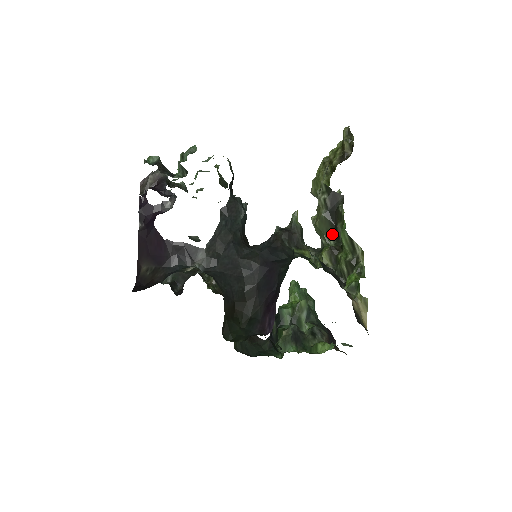
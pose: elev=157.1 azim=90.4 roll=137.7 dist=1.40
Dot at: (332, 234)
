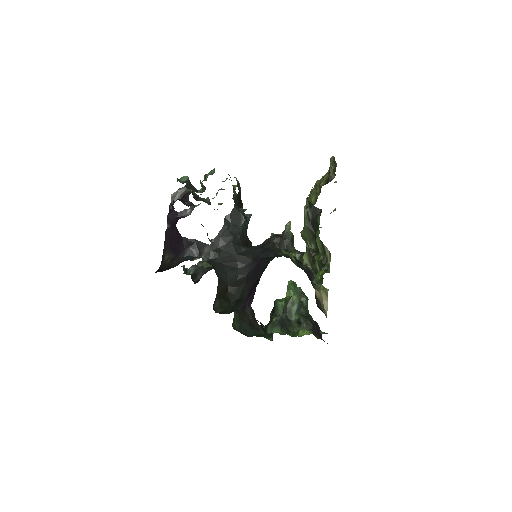
Dot at: (313, 240)
